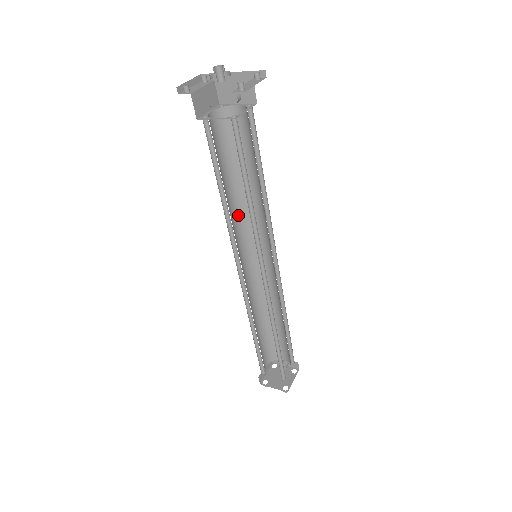
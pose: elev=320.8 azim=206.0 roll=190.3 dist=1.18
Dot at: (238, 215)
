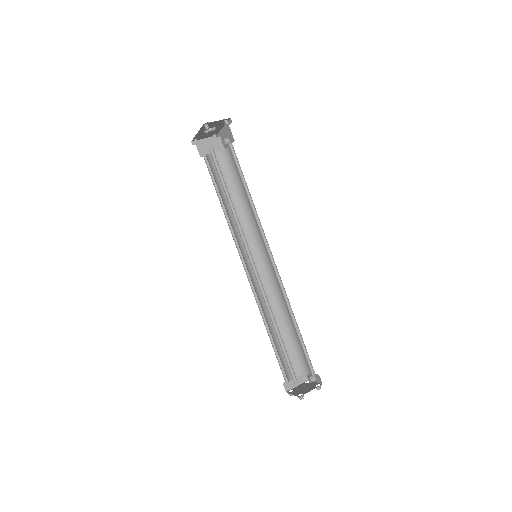
Dot at: (245, 226)
